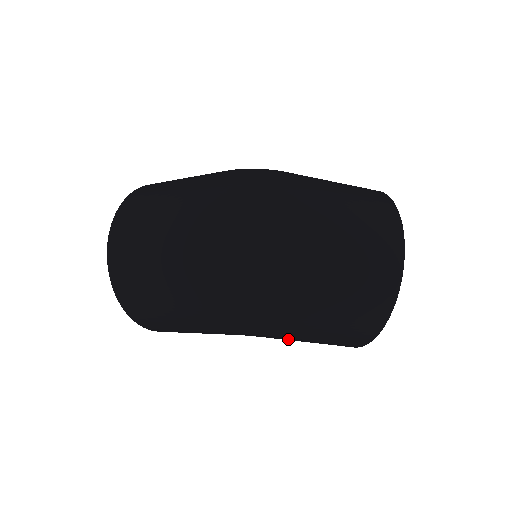
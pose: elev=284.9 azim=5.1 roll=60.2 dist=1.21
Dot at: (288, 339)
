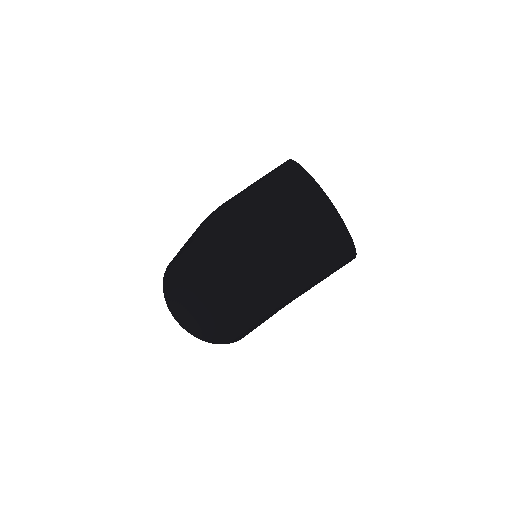
Dot at: occluded
